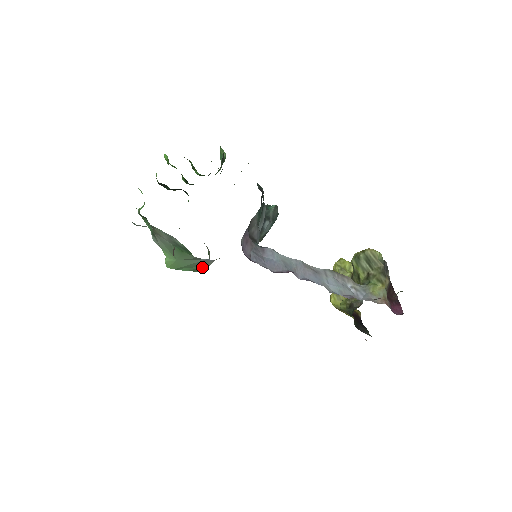
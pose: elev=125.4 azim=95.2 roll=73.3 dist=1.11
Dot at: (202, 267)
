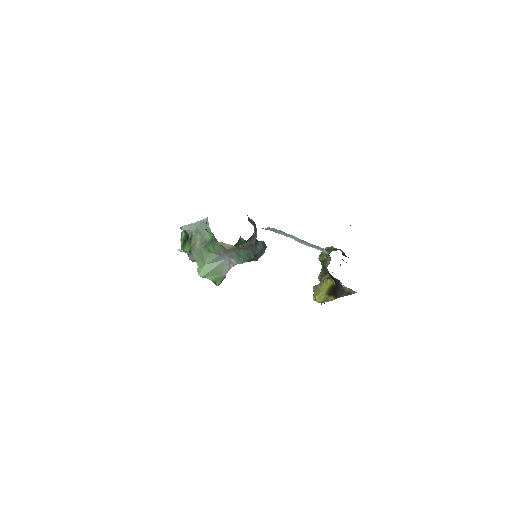
Dot at: (222, 276)
